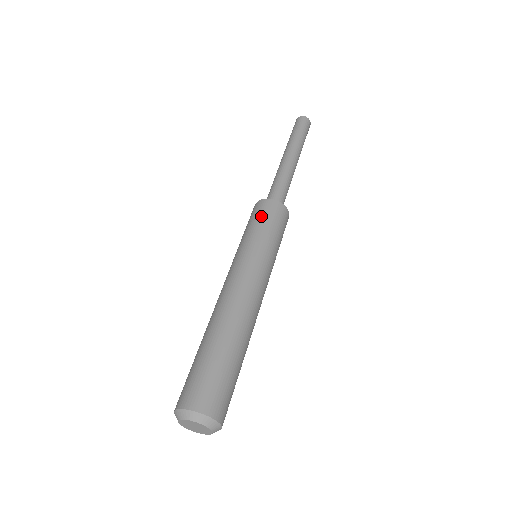
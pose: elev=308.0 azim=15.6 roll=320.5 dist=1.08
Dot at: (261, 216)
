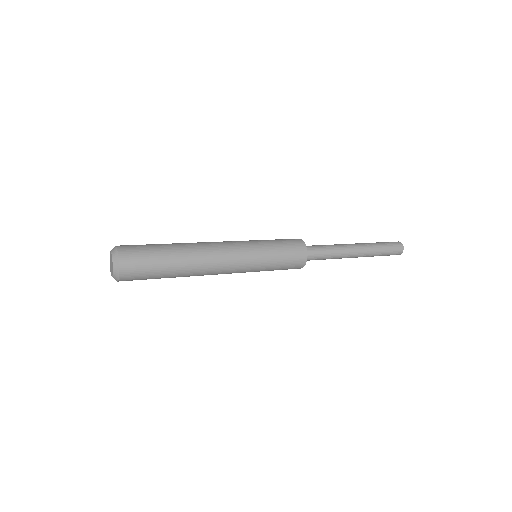
Dot at: occluded
